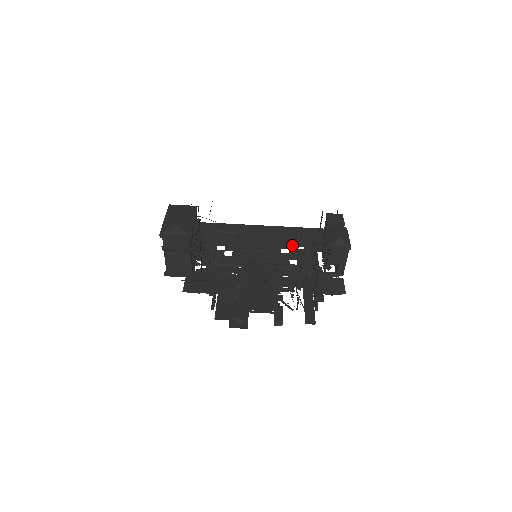
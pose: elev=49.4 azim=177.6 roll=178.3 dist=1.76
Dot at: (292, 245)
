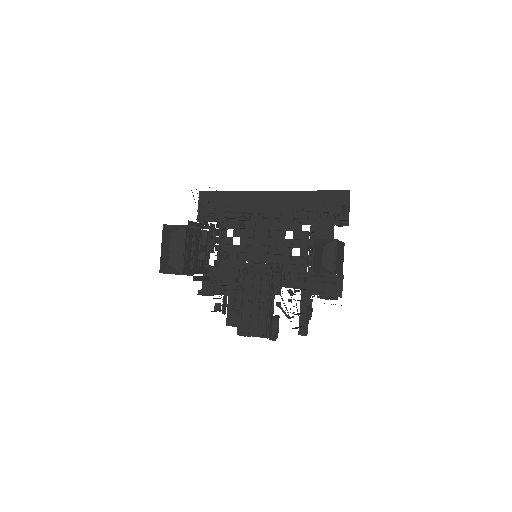
Dot at: (297, 226)
